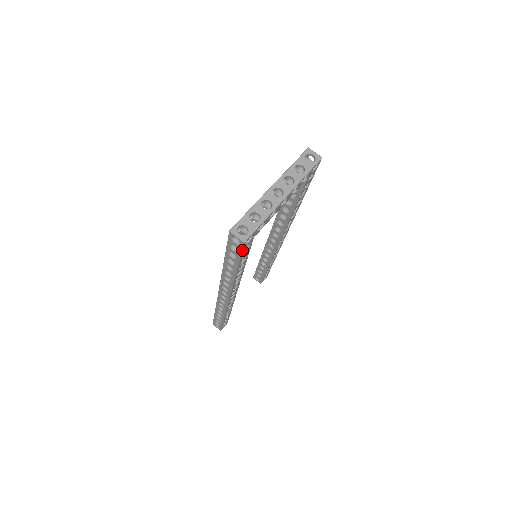
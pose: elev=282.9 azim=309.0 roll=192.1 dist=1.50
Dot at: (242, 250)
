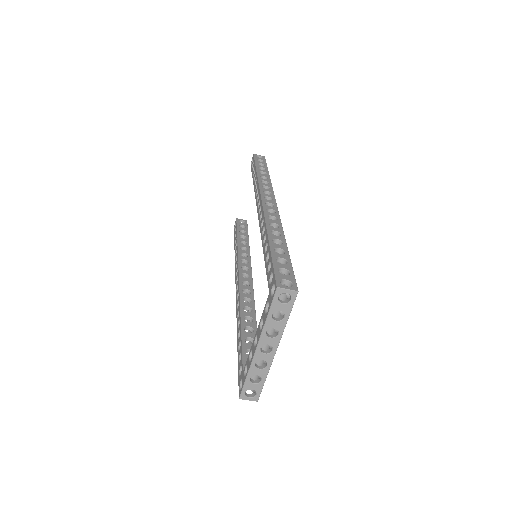
Dot at: occluded
